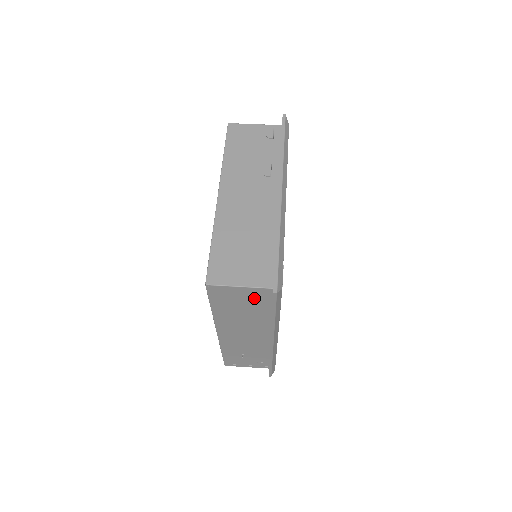
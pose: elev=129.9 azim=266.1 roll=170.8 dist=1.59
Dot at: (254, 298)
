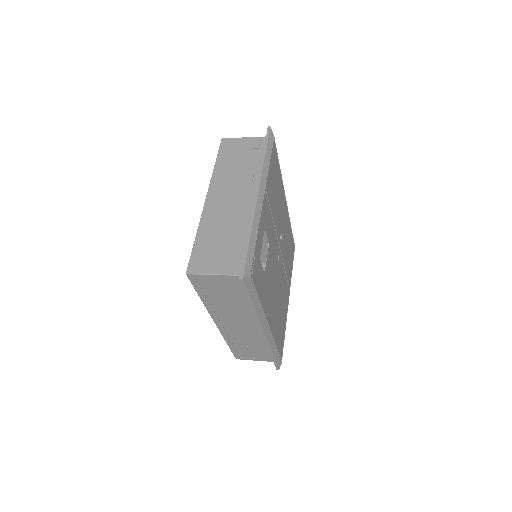
Dot at: (231, 286)
